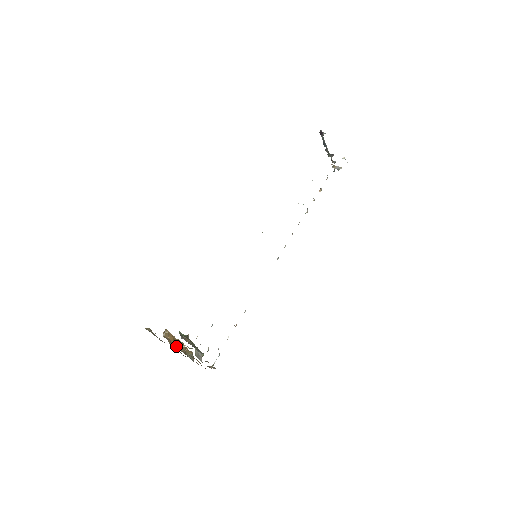
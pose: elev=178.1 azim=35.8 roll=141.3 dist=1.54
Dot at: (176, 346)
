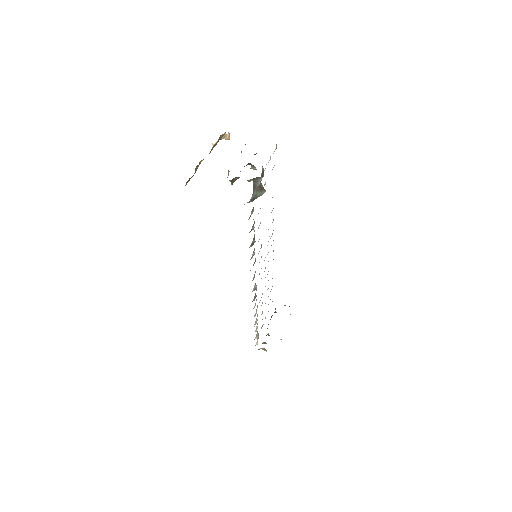
Dot at: occluded
